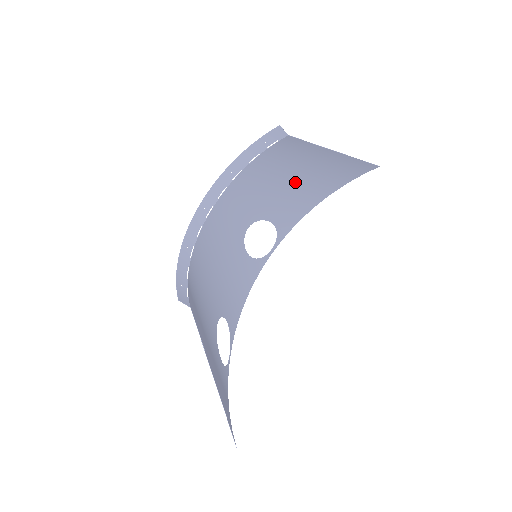
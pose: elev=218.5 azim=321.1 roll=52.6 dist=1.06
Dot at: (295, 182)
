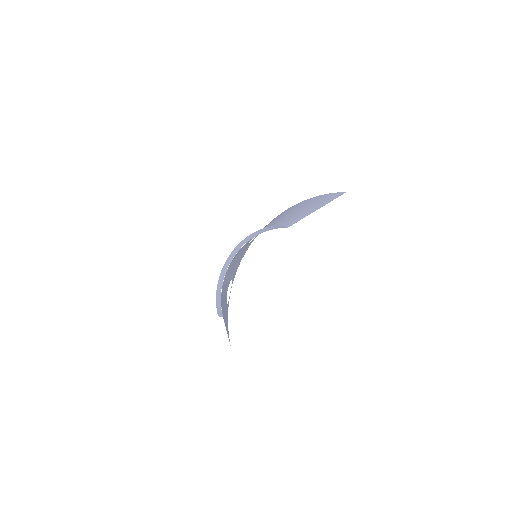
Dot at: (287, 214)
